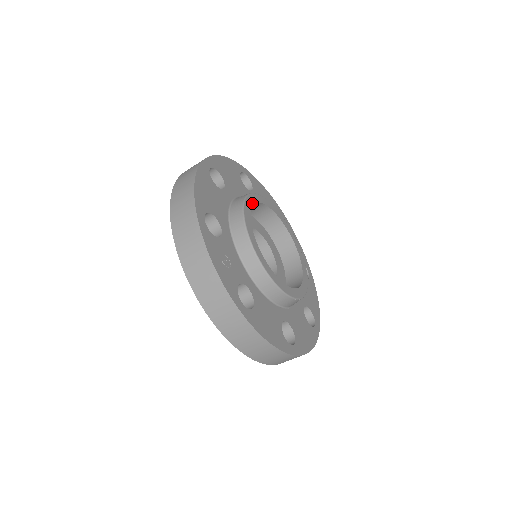
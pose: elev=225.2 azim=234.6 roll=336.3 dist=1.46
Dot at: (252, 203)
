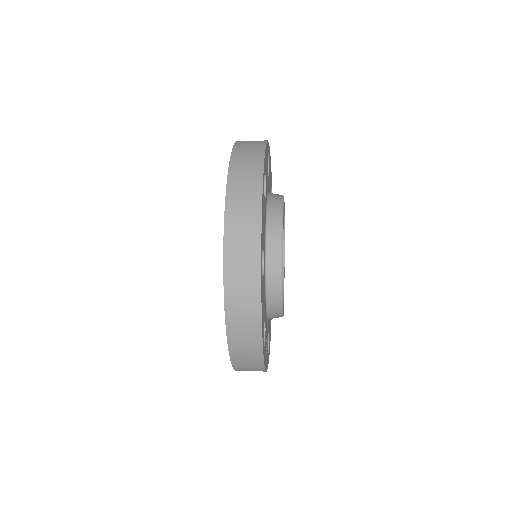
Dot at: occluded
